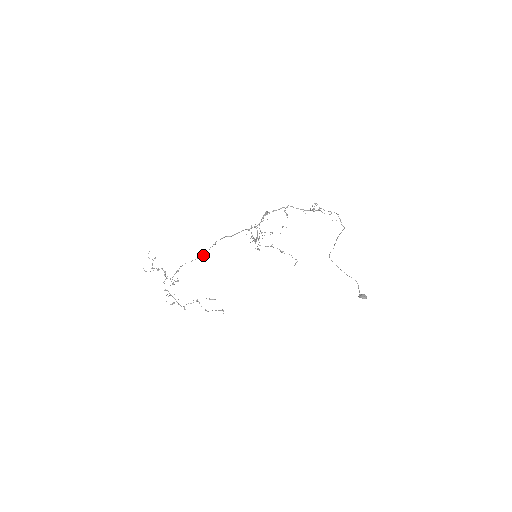
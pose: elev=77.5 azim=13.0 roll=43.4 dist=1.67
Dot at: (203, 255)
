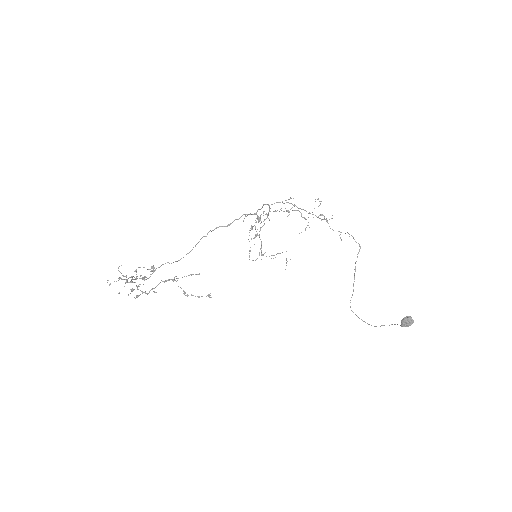
Dot at: occluded
